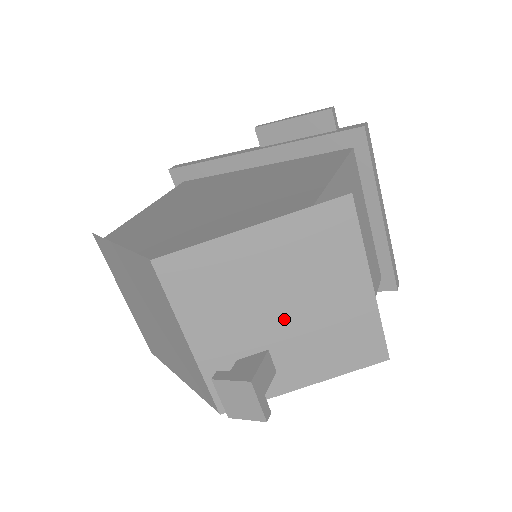
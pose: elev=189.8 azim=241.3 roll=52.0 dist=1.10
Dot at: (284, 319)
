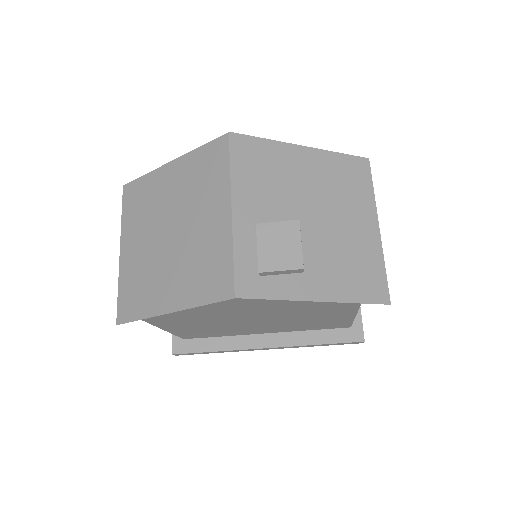
Dot at: (313, 225)
